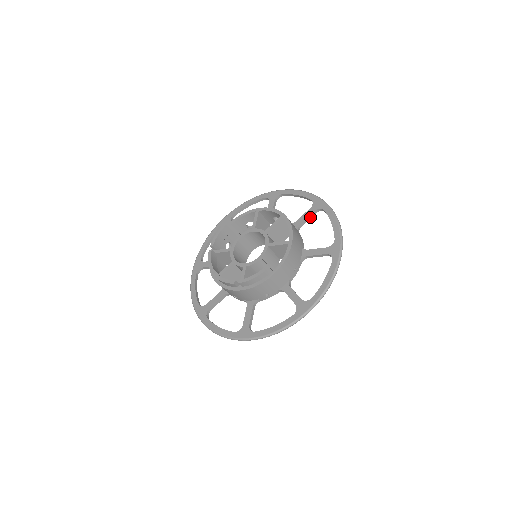
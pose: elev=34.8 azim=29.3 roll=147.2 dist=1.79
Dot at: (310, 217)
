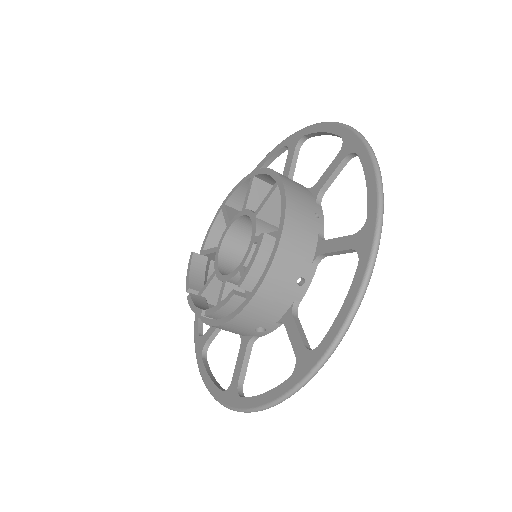
Dot at: (295, 160)
